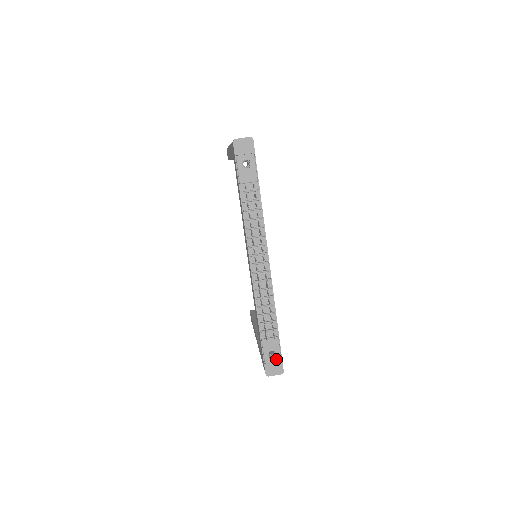
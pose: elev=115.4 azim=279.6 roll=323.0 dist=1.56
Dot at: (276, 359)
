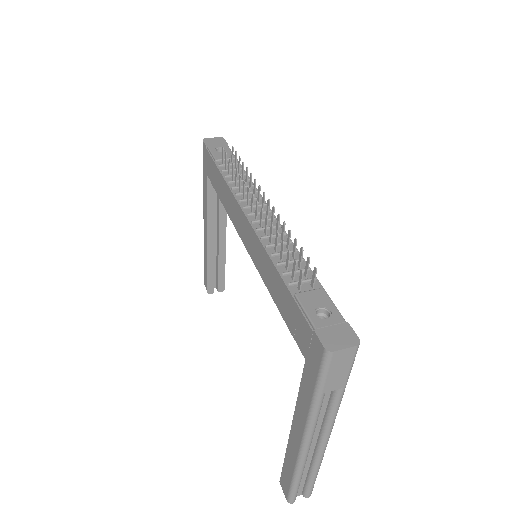
Dot at: (334, 320)
